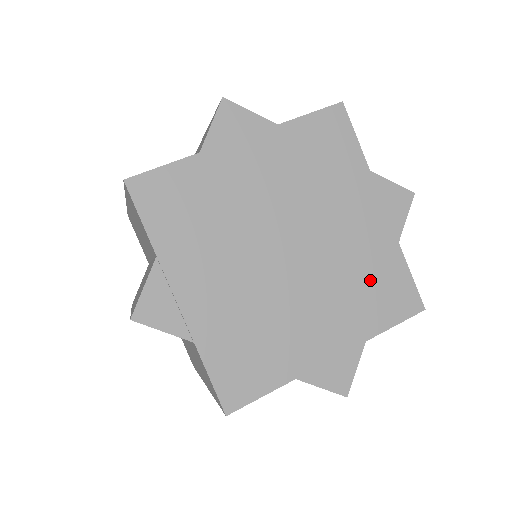
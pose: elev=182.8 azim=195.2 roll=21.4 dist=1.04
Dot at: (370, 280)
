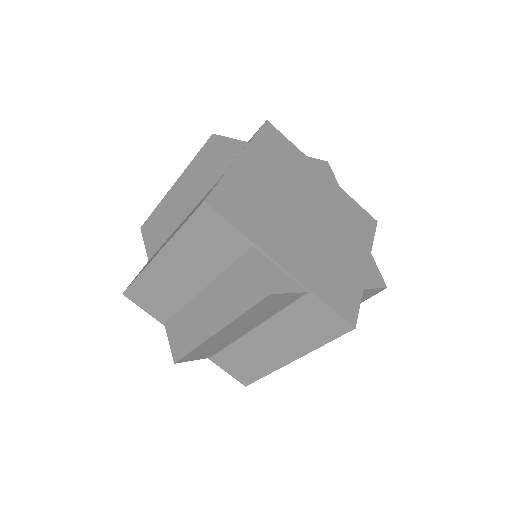
Dot at: (348, 215)
